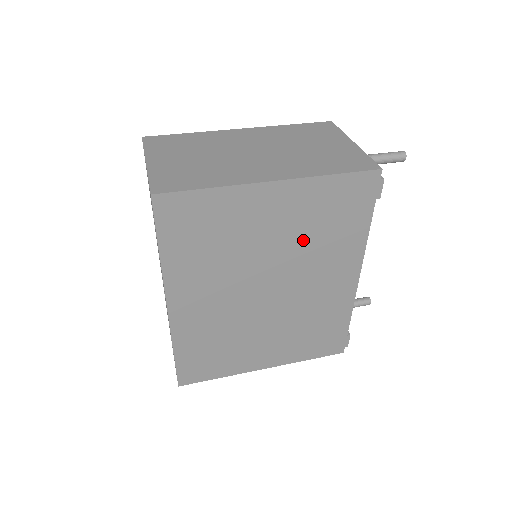
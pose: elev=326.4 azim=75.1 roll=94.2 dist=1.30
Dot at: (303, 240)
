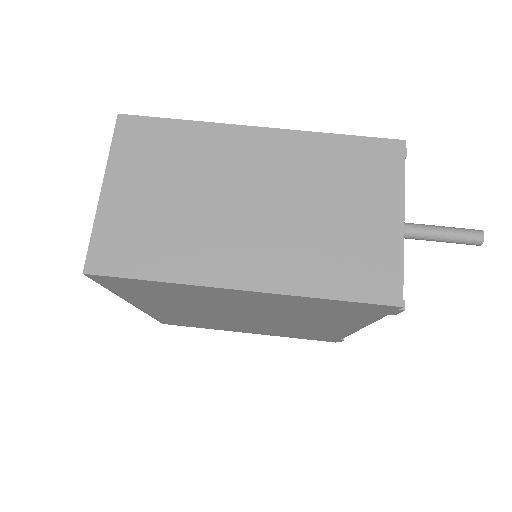
Dot at: (286, 312)
